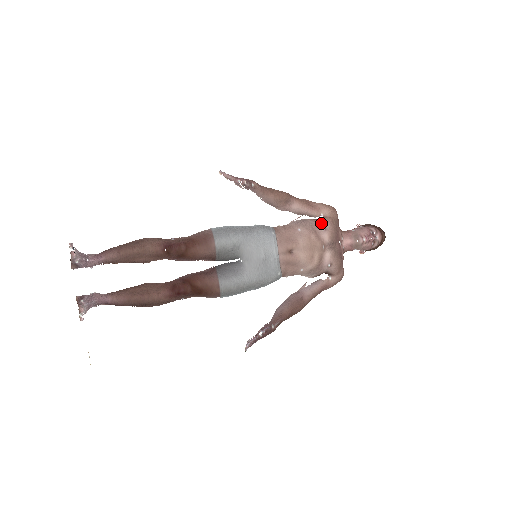
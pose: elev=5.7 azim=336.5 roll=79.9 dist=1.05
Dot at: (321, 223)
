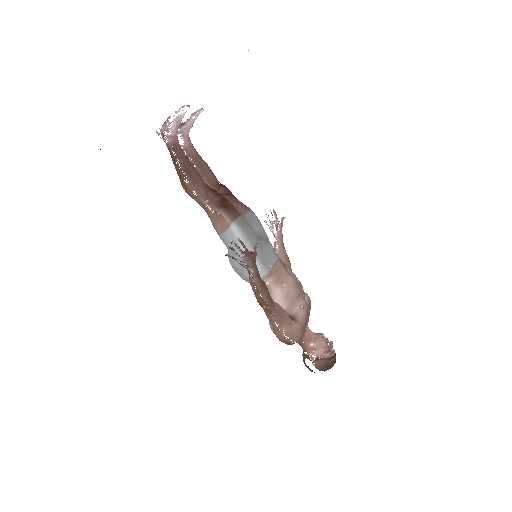
Dot at: occluded
